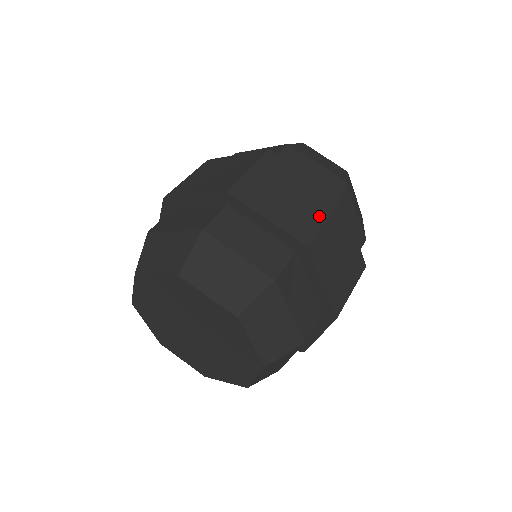
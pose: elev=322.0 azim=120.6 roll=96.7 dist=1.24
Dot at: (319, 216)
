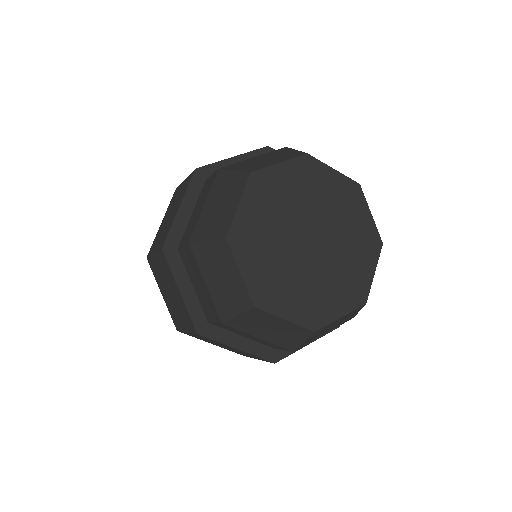
Dot at: occluded
